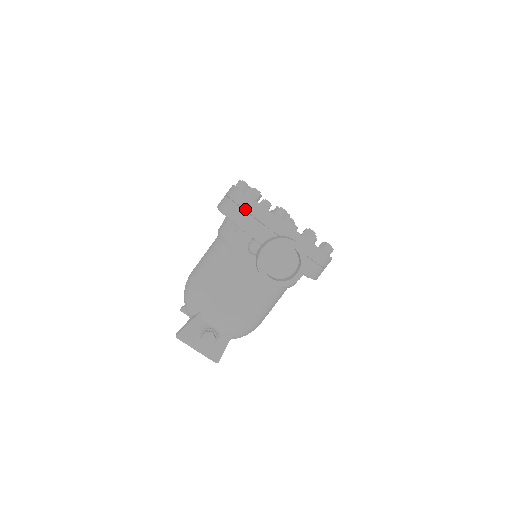
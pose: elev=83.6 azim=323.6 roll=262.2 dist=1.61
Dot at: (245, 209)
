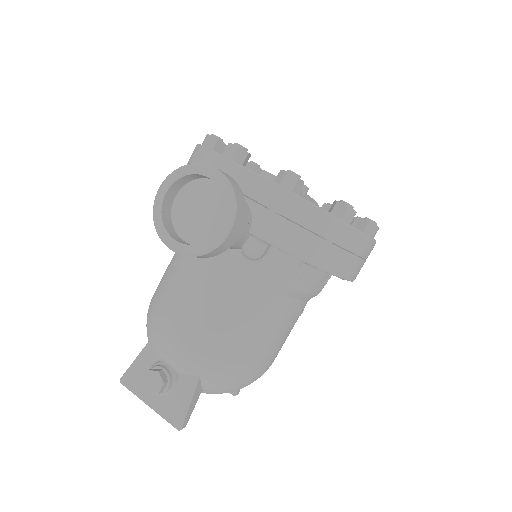
Dot at: (190, 162)
